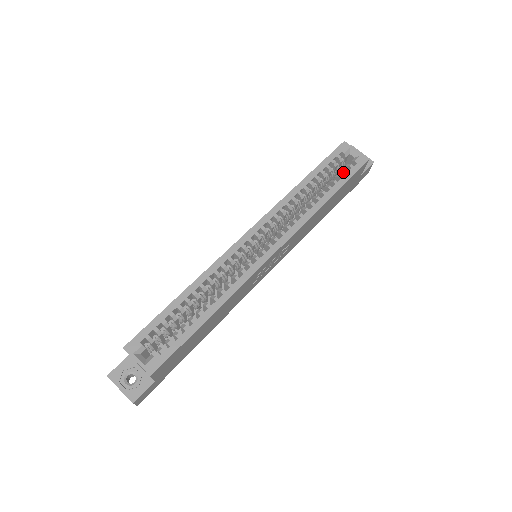
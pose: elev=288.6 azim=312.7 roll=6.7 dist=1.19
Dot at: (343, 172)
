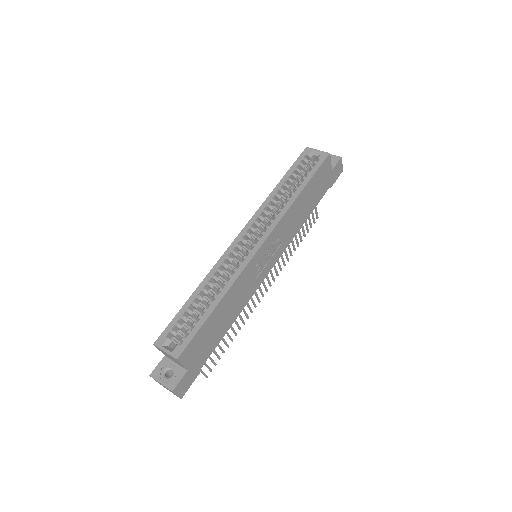
Dot at: (310, 169)
